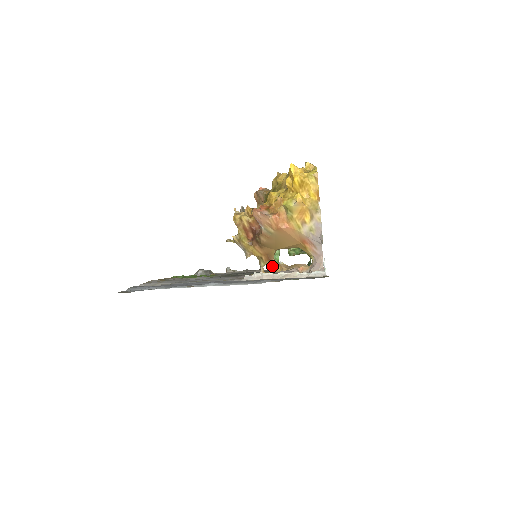
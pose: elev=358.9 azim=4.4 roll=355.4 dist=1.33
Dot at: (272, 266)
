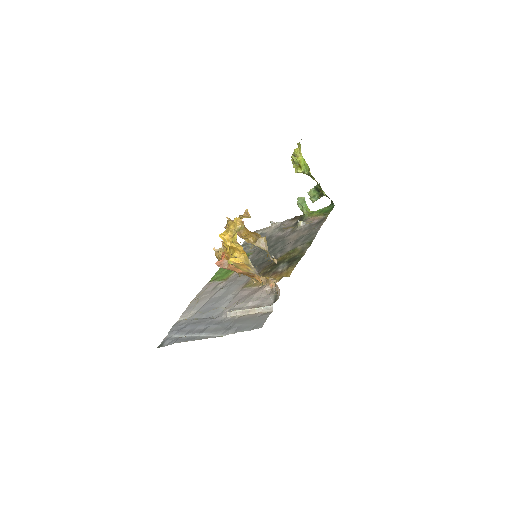
Dot at: (257, 280)
